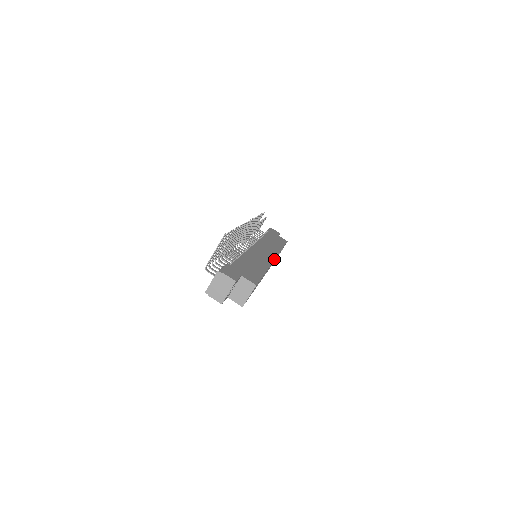
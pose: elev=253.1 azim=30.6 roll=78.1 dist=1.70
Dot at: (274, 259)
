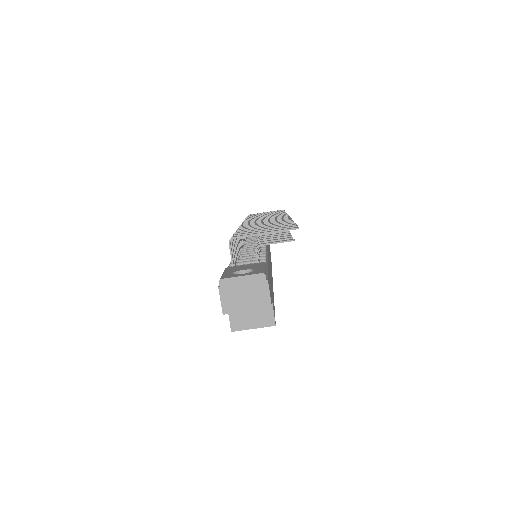
Dot at: occluded
